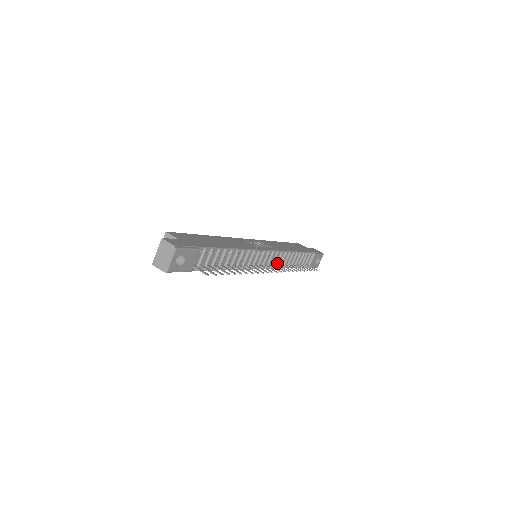
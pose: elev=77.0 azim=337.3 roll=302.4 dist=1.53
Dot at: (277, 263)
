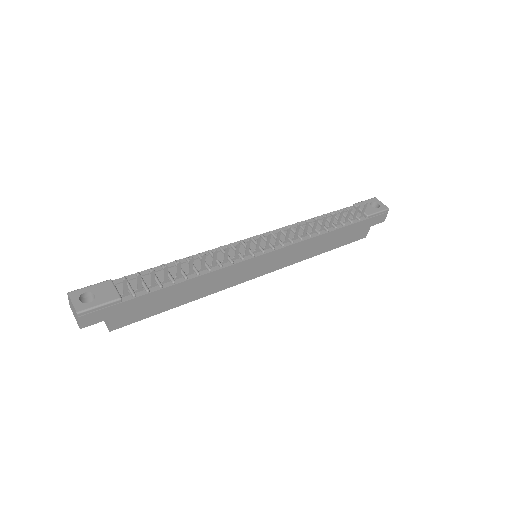
Dot at: (288, 238)
